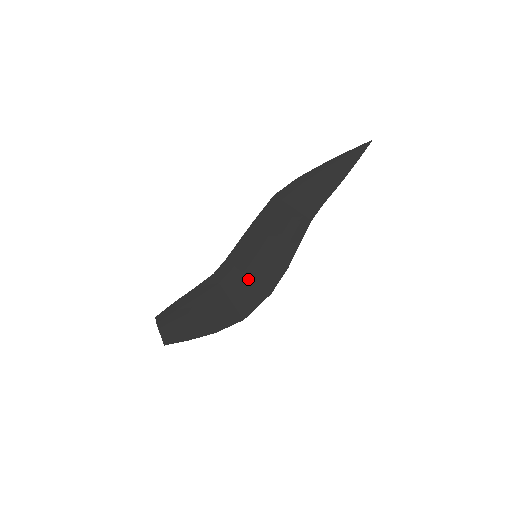
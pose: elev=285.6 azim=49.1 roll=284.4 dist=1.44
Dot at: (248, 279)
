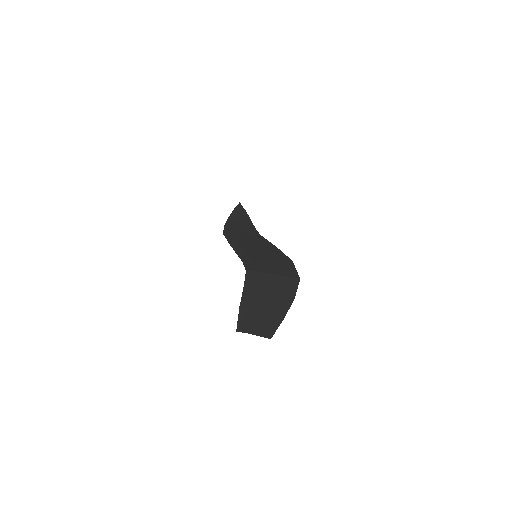
Dot at: (270, 262)
